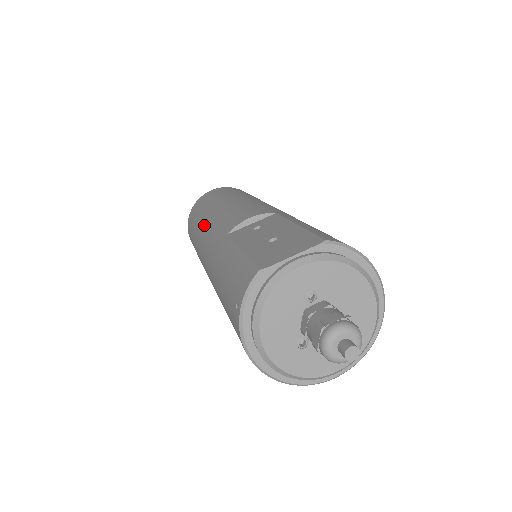
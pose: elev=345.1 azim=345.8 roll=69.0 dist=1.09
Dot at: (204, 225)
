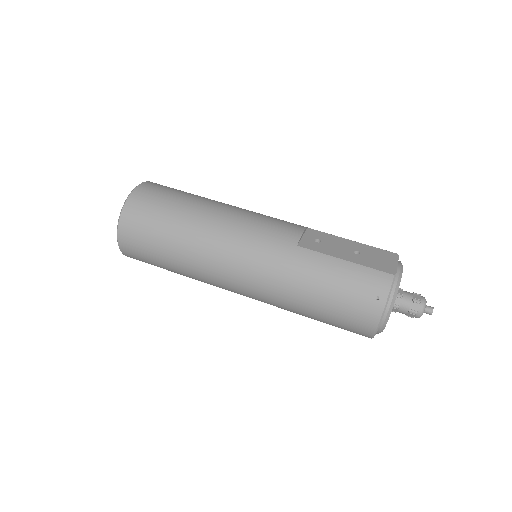
Dot at: (216, 230)
